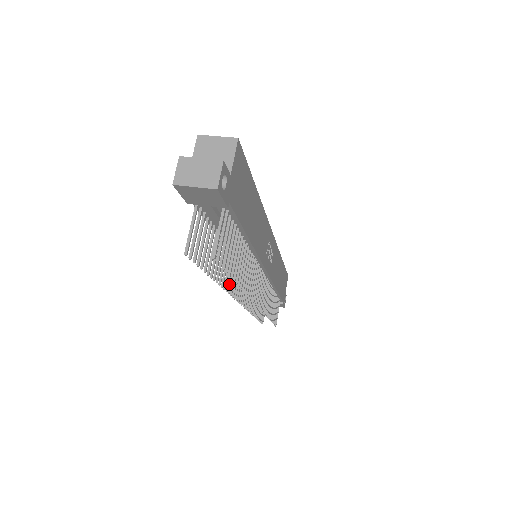
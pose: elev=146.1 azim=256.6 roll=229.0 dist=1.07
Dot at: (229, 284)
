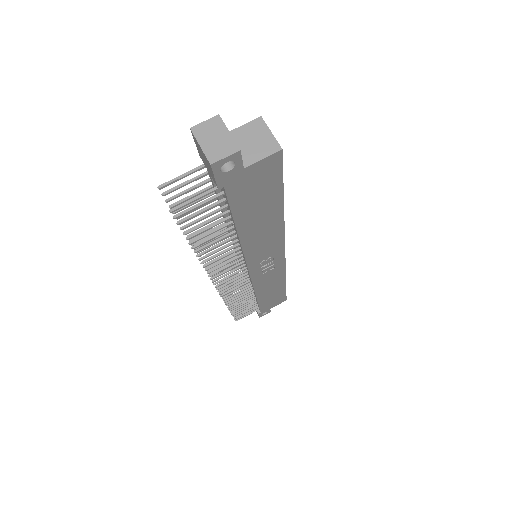
Dot at: occluded
